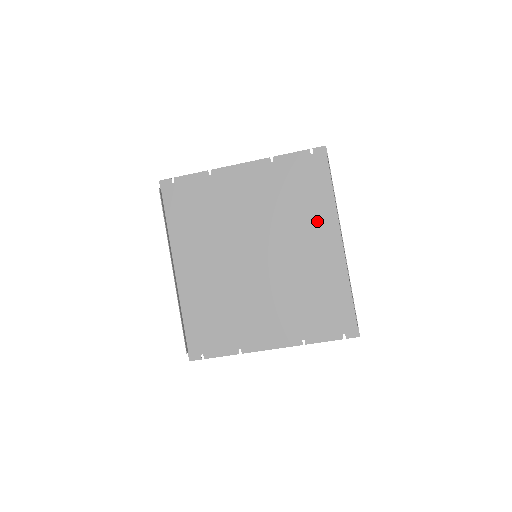
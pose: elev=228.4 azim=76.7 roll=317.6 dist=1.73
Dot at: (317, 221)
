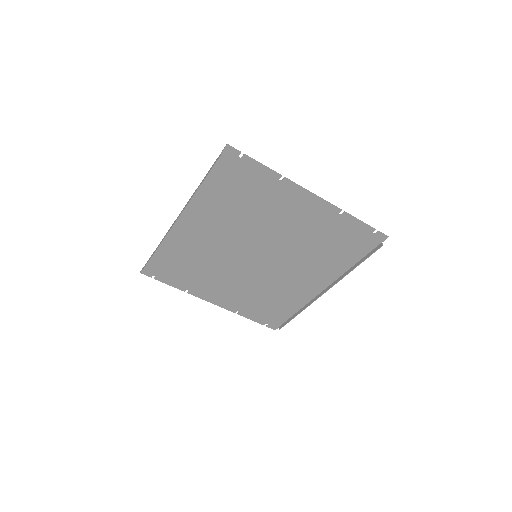
Dot at: (323, 270)
